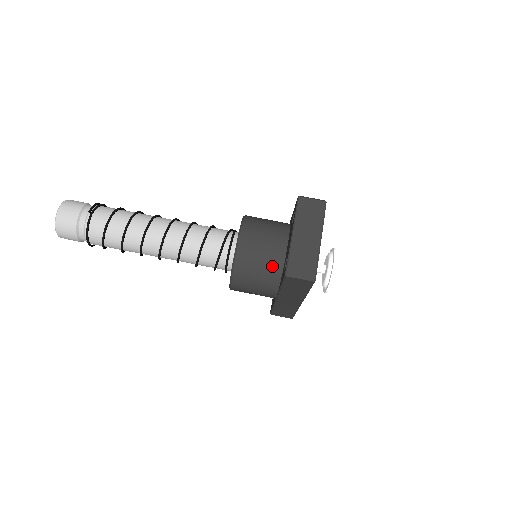
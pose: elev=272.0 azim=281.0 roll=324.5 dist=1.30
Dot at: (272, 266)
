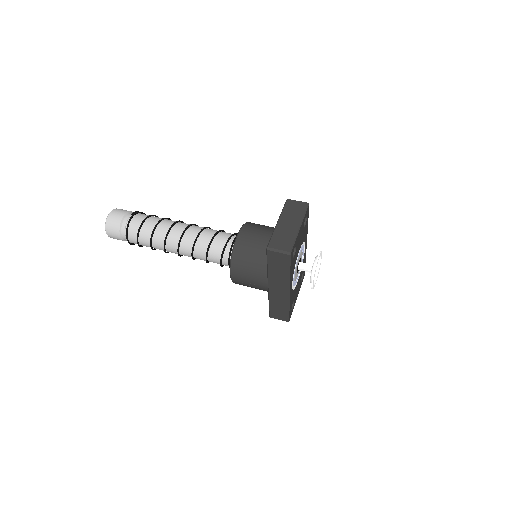
Dot at: (263, 254)
